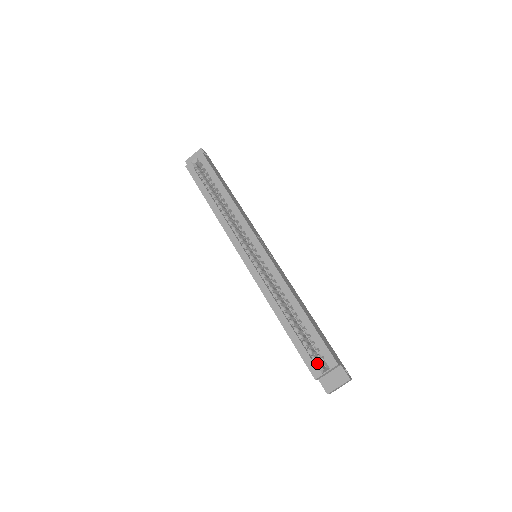
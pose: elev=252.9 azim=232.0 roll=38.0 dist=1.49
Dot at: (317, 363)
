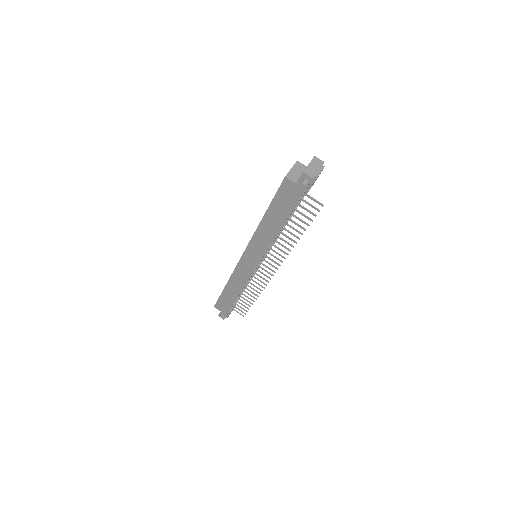
Dot at: occluded
